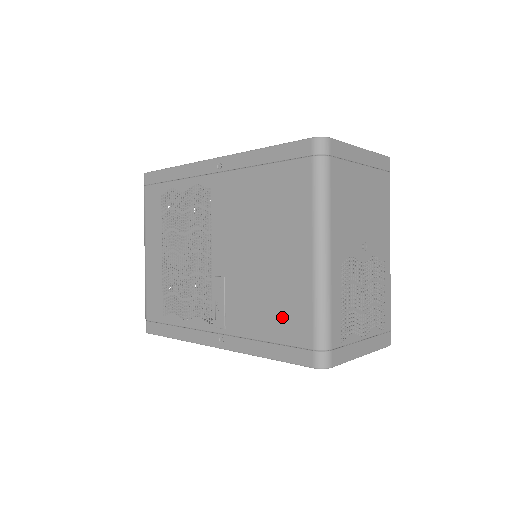
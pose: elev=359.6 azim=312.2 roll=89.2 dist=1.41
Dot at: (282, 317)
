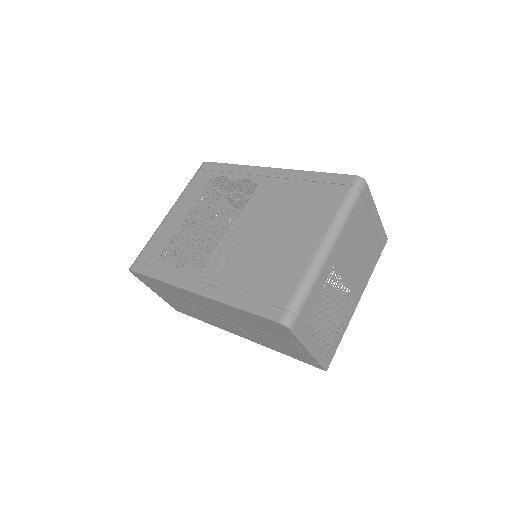
Dot at: (270, 280)
